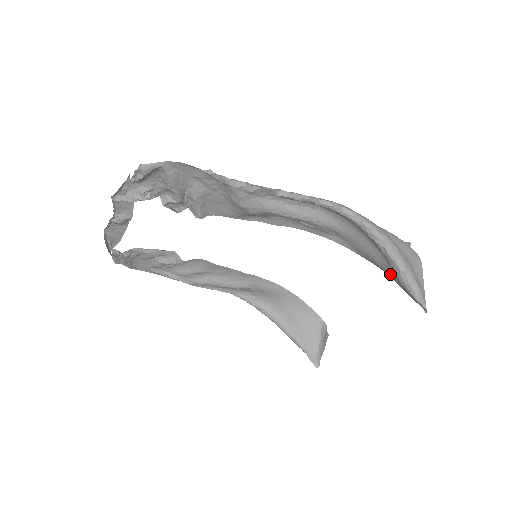
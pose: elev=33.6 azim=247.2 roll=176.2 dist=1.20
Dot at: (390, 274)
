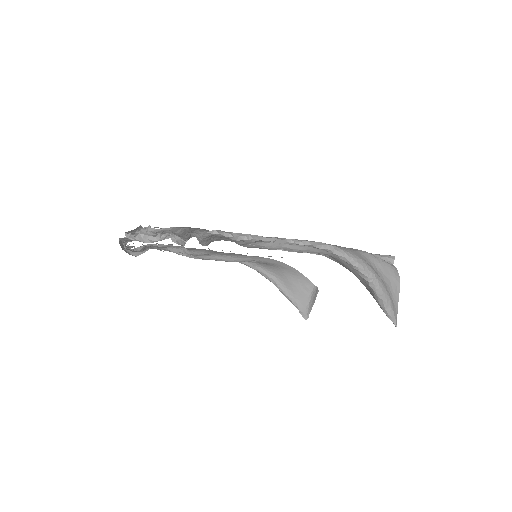
Dot at: (370, 293)
